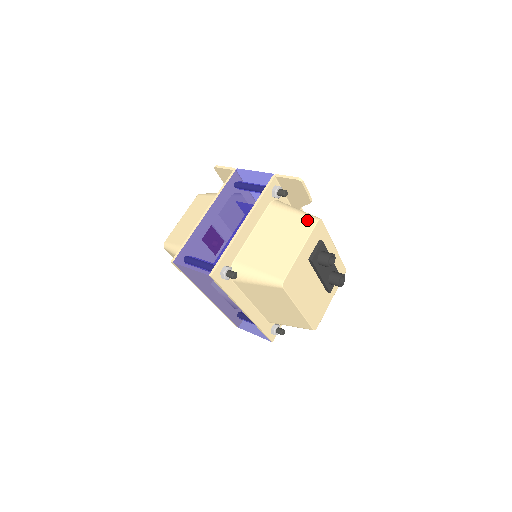
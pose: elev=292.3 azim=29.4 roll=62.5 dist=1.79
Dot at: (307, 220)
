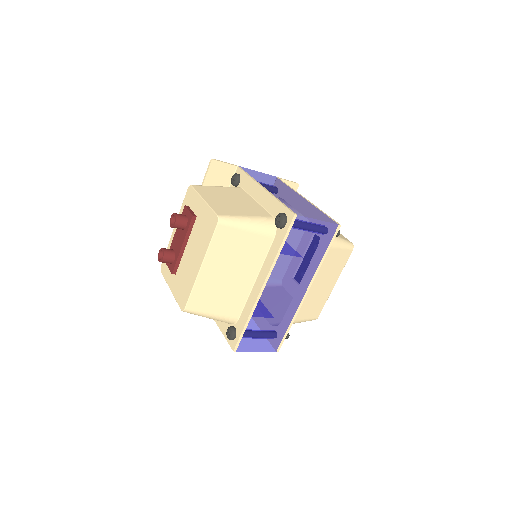
Dot at: occluded
